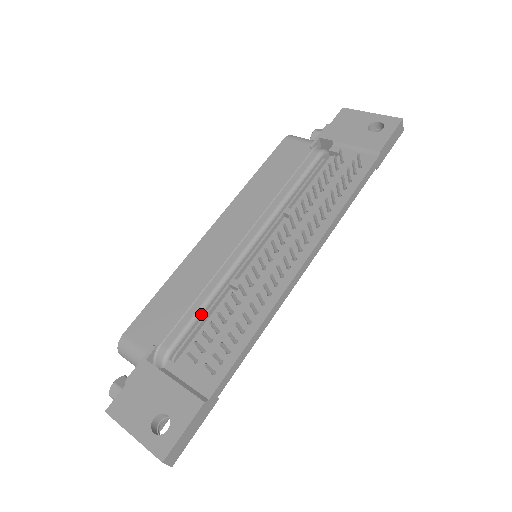
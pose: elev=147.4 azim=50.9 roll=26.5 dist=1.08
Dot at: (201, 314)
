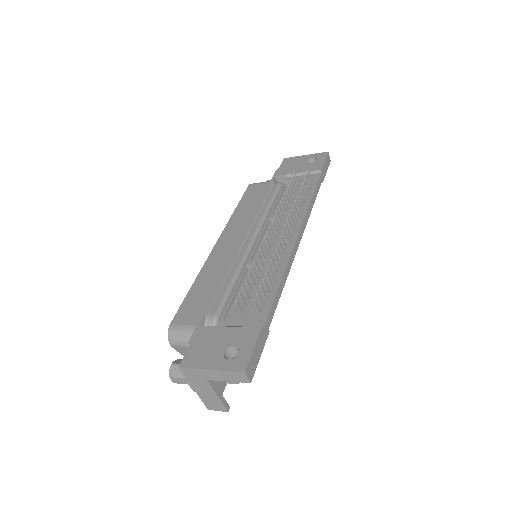
Dot at: (232, 289)
